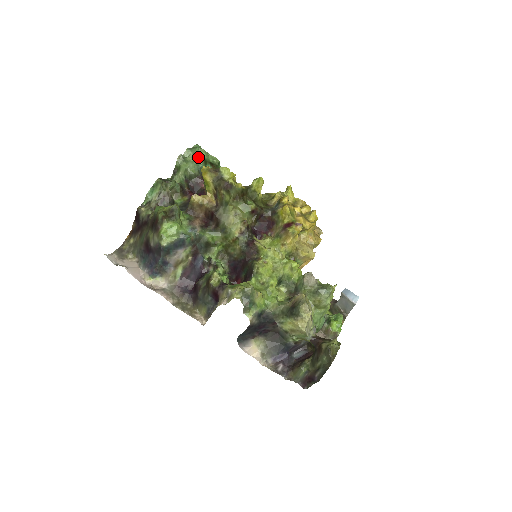
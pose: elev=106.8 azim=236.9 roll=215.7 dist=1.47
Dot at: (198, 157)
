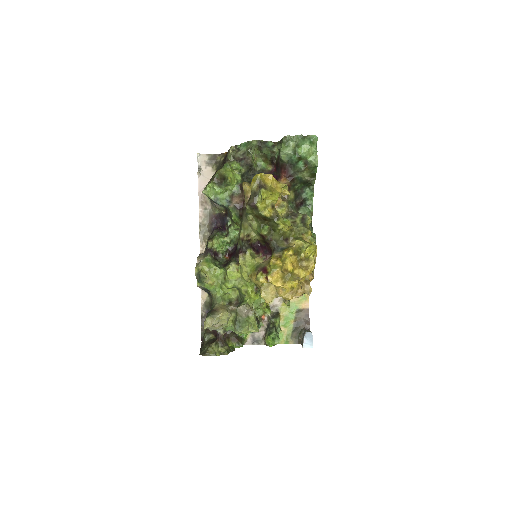
Dot at: (297, 150)
